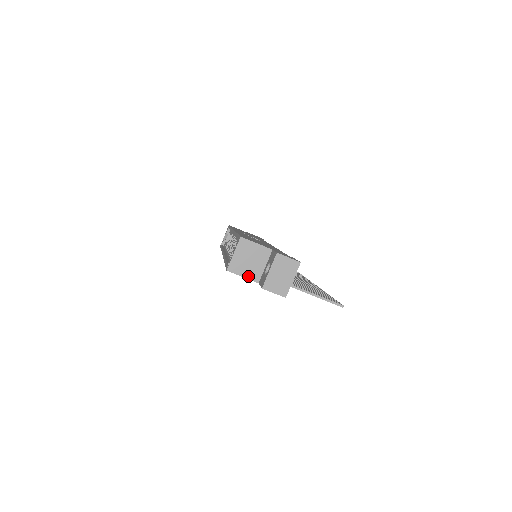
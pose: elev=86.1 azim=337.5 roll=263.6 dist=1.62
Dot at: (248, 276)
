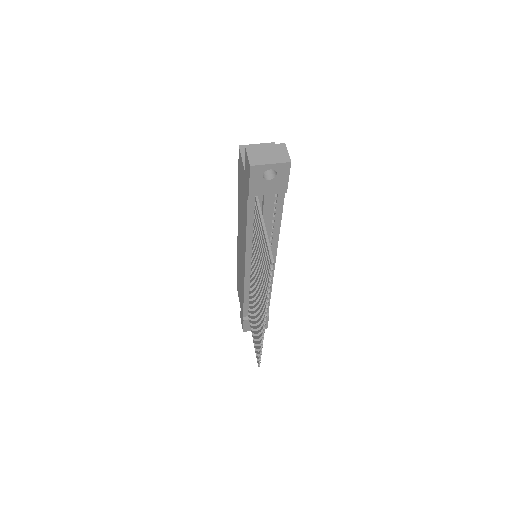
Dot at: occluded
